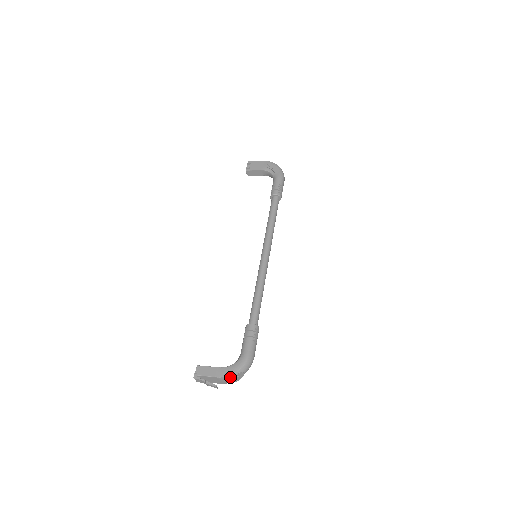
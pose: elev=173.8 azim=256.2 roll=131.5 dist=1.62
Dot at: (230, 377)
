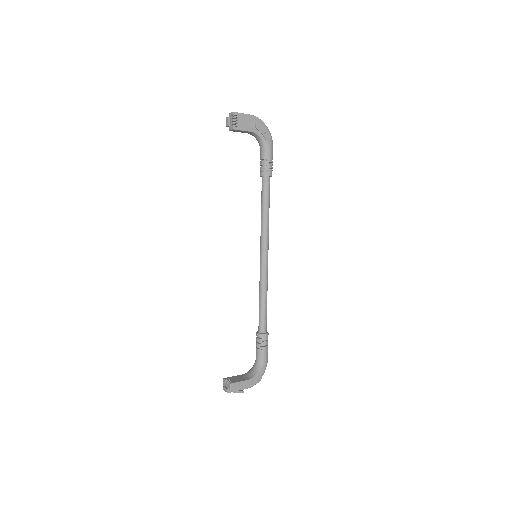
Dot at: (255, 383)
